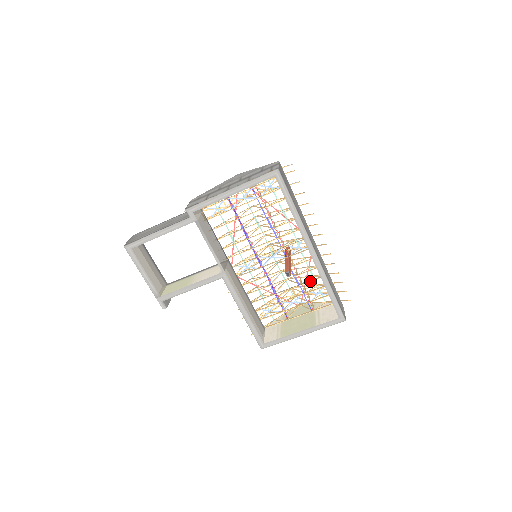
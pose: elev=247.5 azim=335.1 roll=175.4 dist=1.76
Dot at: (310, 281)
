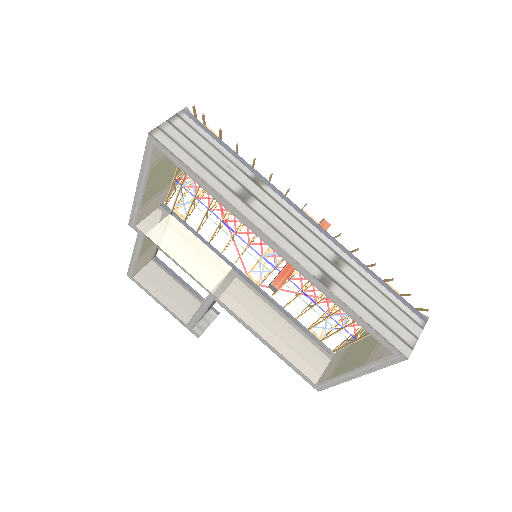
Dot at: occluded
